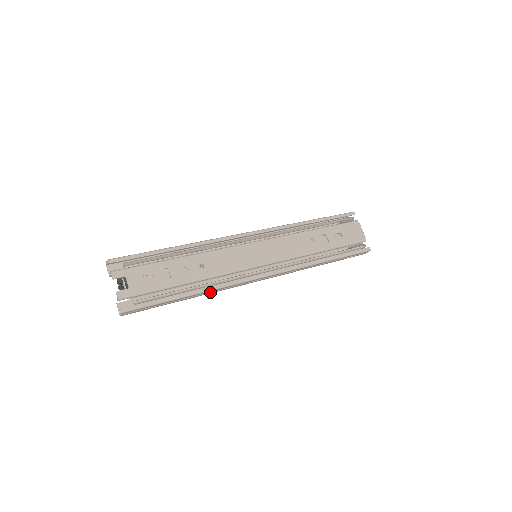
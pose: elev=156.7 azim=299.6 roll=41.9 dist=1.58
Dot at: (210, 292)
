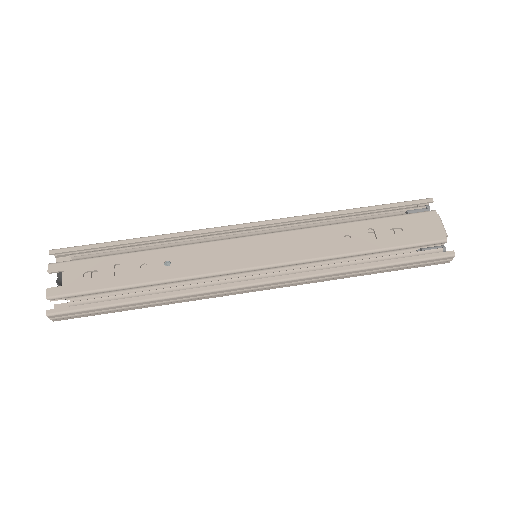
Dot at: (175, 300)
